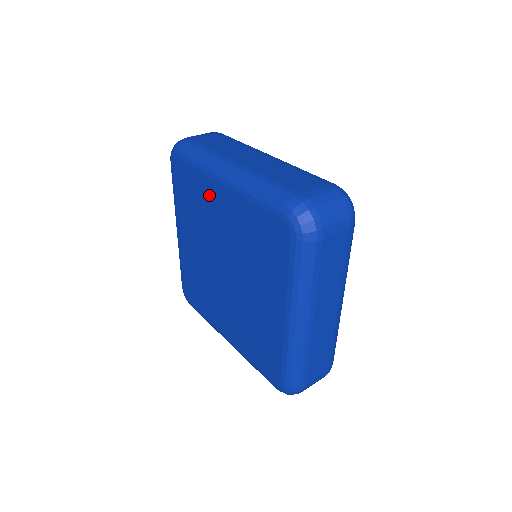
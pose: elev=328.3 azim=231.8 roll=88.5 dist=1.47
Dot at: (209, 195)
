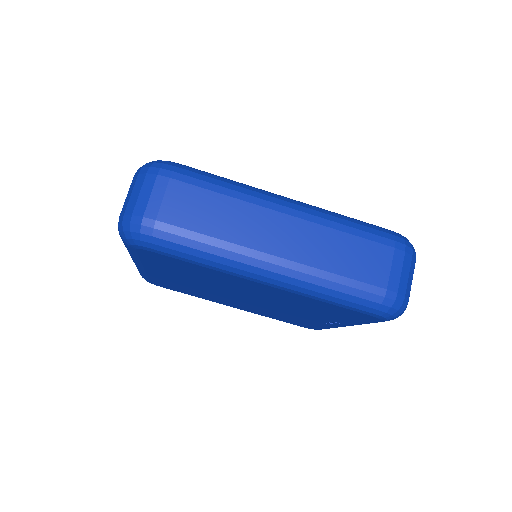
Dot at: (229, 279)
